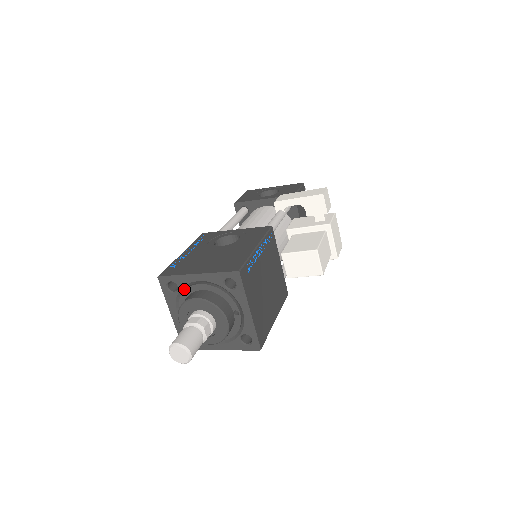
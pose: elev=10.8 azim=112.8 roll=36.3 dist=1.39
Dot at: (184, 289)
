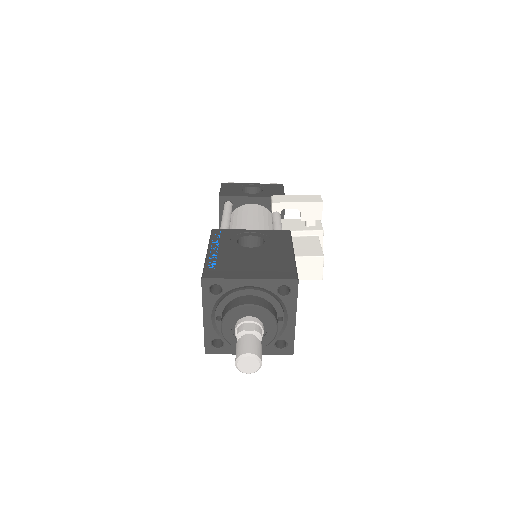
Dot at: (227, 293)
